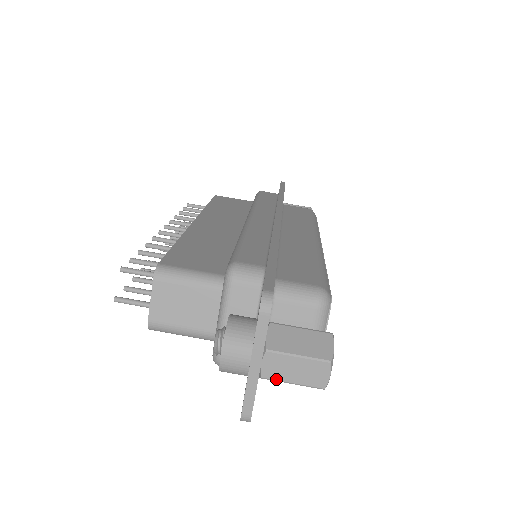
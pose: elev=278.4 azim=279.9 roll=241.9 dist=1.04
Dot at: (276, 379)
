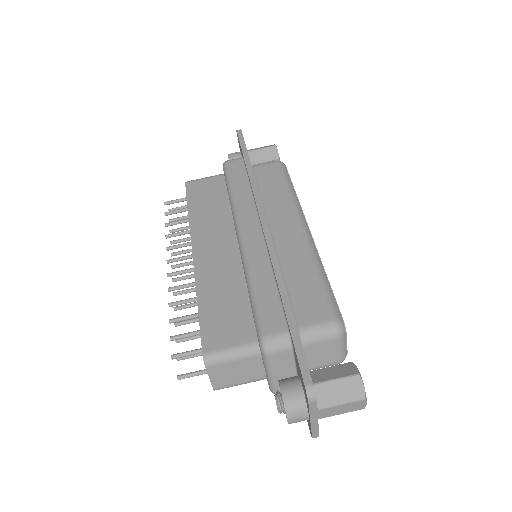
Dot at: (330, 416)
